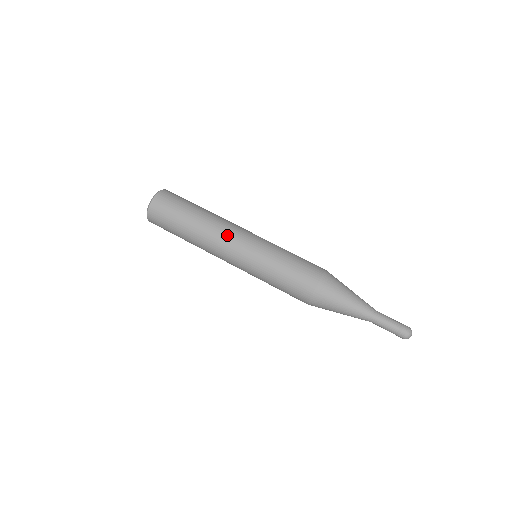
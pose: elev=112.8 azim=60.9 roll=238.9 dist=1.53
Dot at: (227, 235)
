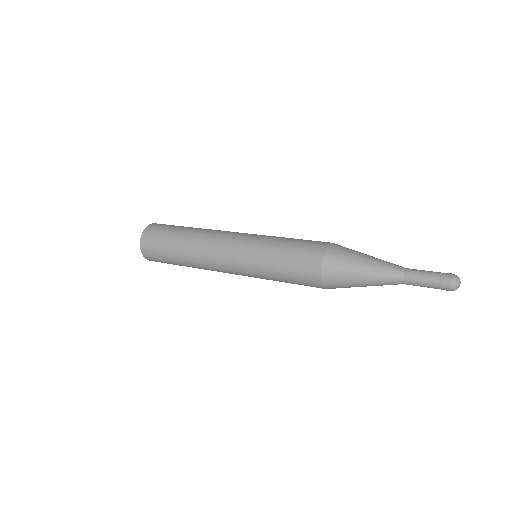
Dot at: (217, 240)
